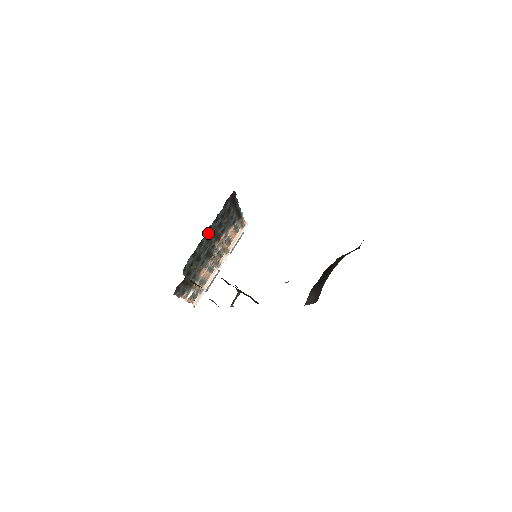
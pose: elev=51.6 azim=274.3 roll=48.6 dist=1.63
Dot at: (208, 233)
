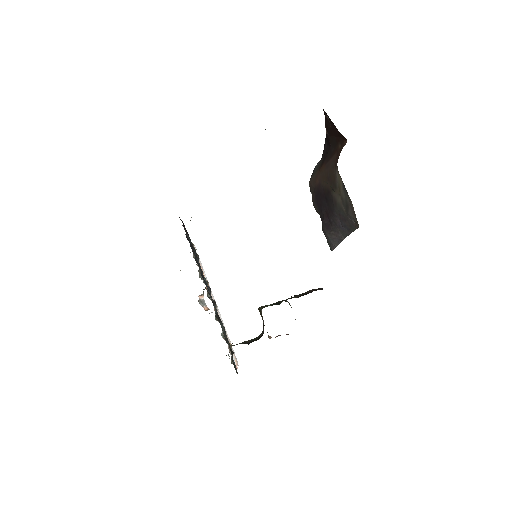
Dot at: occluded
